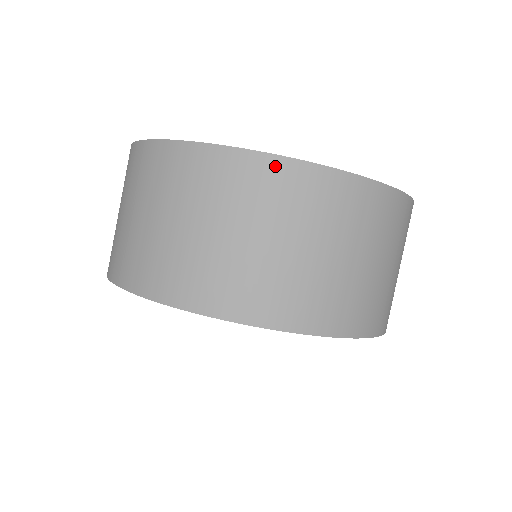
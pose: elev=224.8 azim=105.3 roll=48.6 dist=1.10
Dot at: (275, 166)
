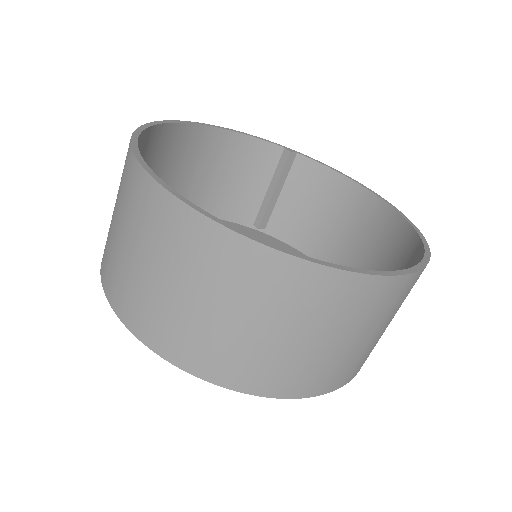
Dot at: (237, 245)
